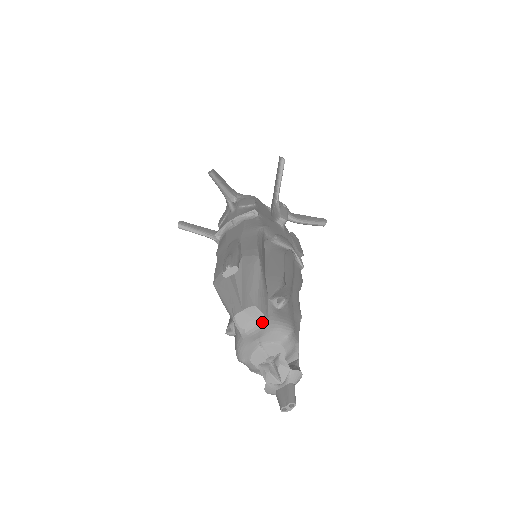
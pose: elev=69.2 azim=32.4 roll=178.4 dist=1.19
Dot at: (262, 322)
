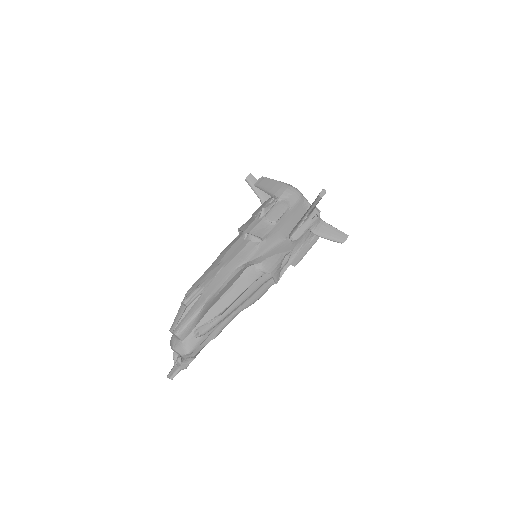
Dot at: (180, 341)
